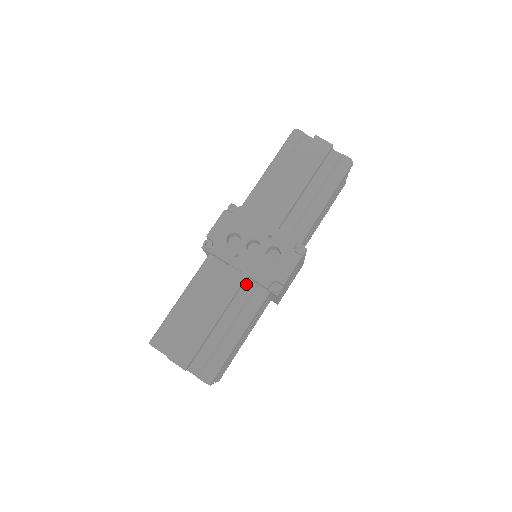
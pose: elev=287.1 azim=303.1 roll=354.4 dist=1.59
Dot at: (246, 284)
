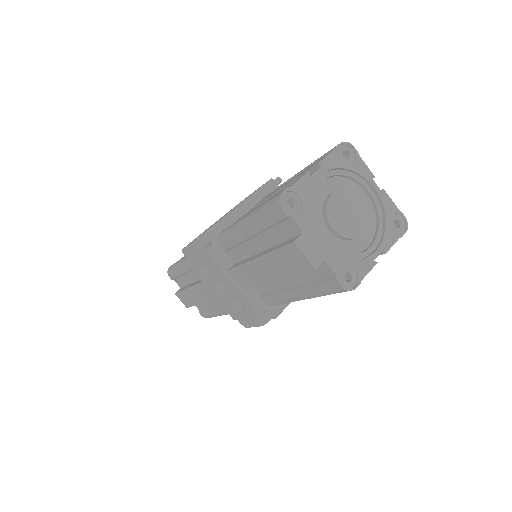
Dot at: occluded
